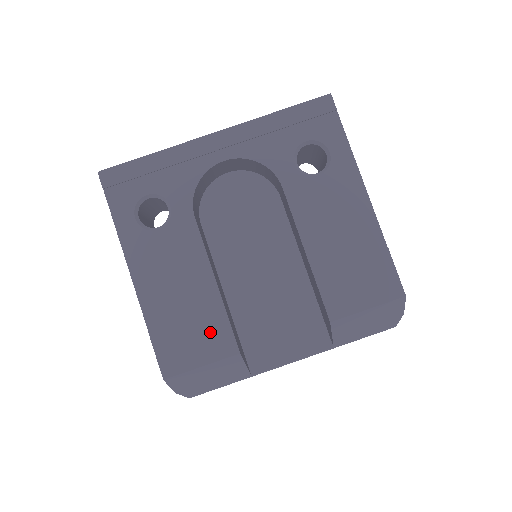
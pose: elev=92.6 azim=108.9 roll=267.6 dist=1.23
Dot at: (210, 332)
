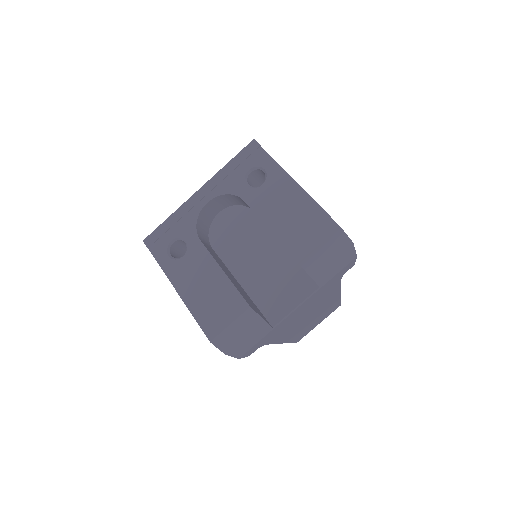
Dot at: (229, 302)
